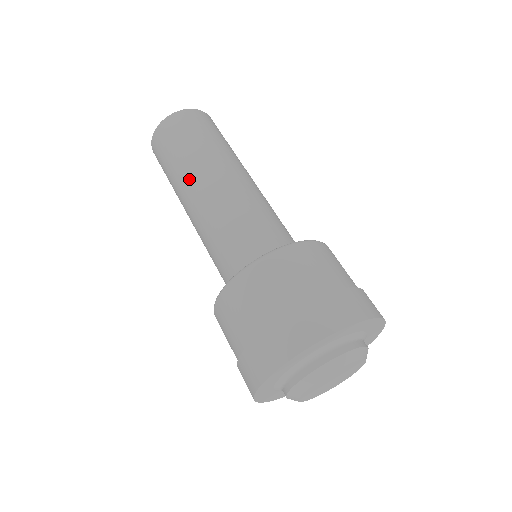
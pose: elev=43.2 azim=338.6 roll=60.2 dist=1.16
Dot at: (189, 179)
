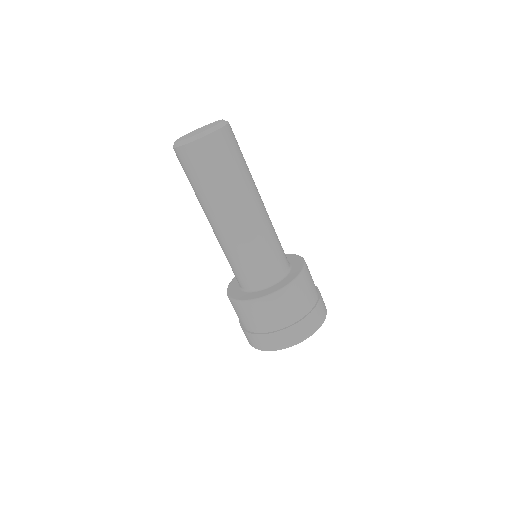
Dot at: (238, 200)
